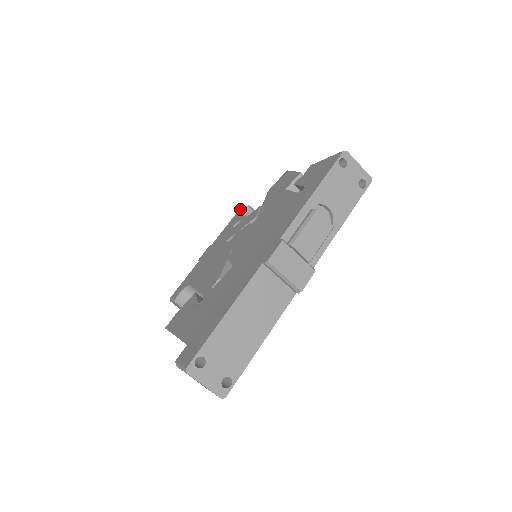
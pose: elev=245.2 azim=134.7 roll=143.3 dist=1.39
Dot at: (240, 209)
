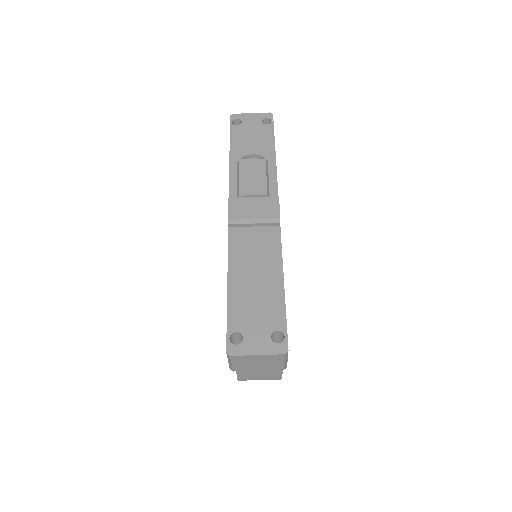
Dot at: occluded
